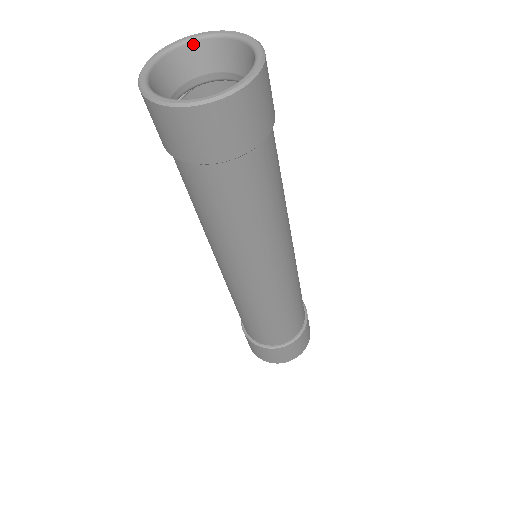
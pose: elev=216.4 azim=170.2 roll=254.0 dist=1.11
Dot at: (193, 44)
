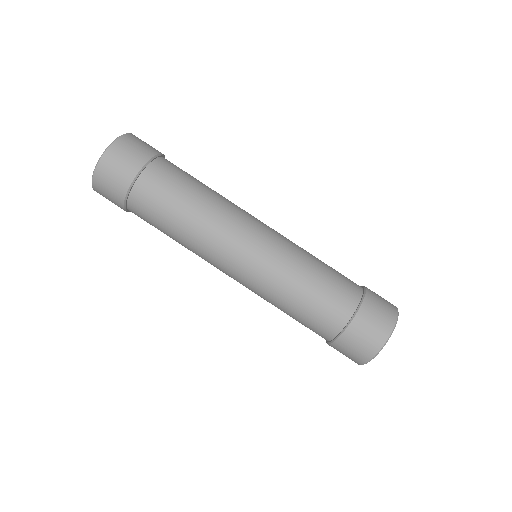
Dot at: occluded
